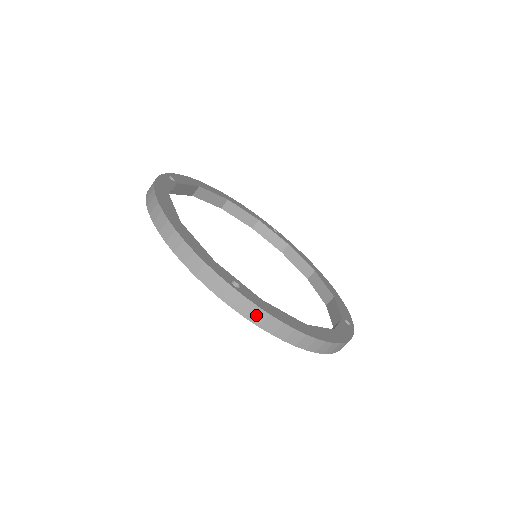
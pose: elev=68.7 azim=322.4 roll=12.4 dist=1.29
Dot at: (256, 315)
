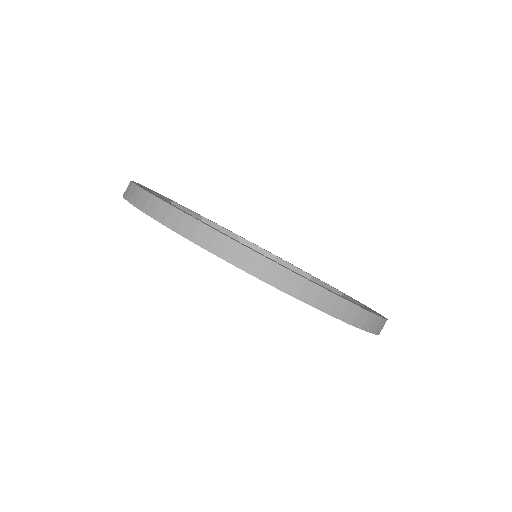
Dot at: (219, 244)
